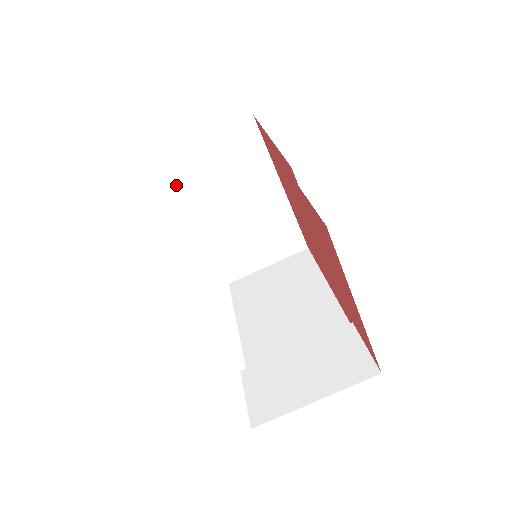
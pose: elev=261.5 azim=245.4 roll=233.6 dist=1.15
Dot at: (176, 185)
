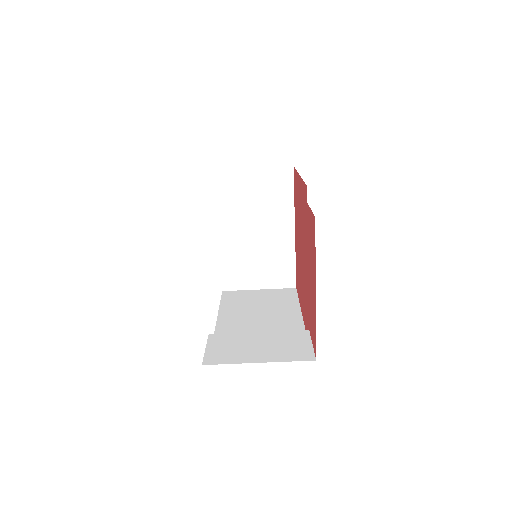
Dot at: (217, 194)
